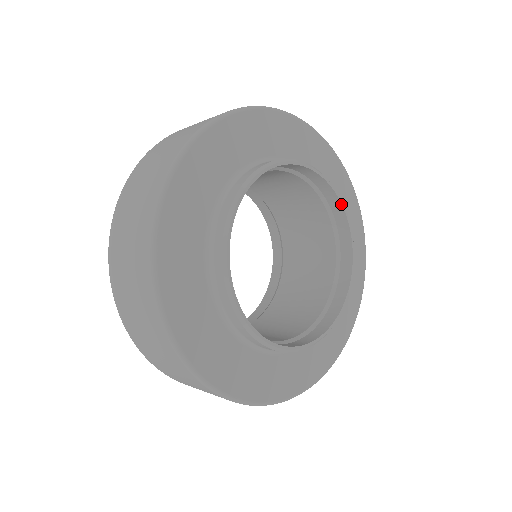
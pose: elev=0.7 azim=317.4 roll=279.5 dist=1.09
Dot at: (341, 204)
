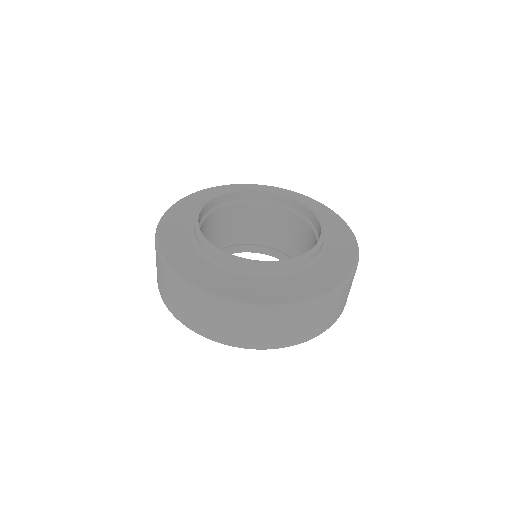
Dot at: (299, 203)
